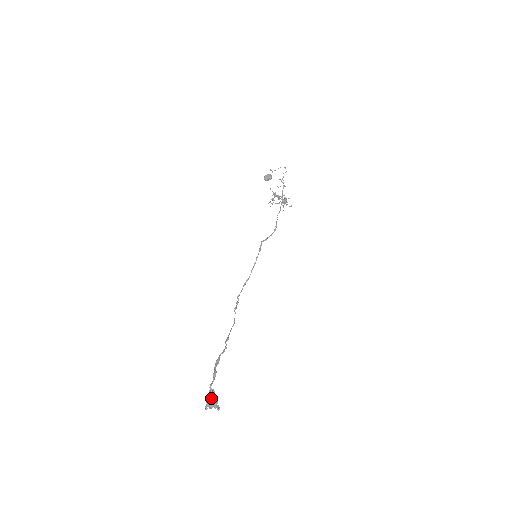
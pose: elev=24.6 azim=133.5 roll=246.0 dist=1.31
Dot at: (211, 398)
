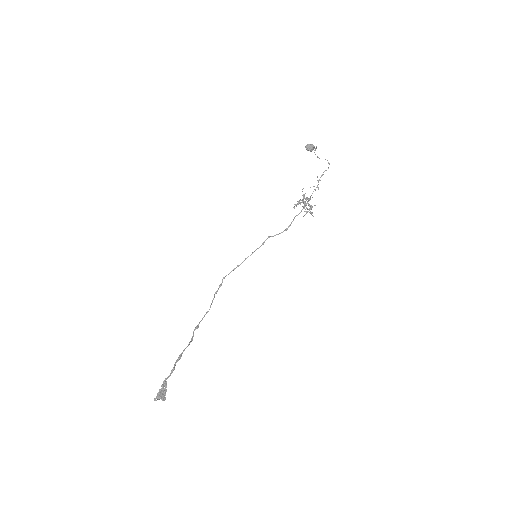
Dot at: (162, 393)
